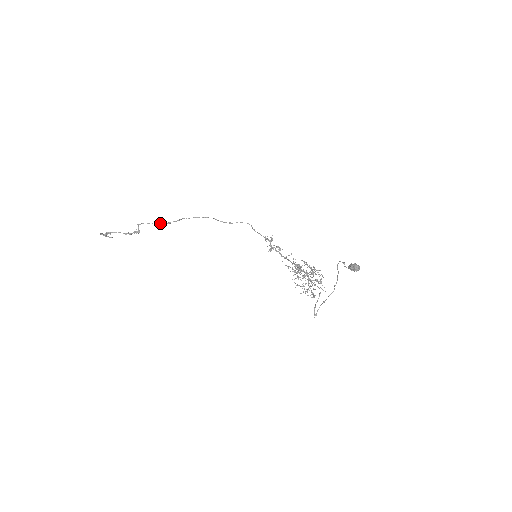
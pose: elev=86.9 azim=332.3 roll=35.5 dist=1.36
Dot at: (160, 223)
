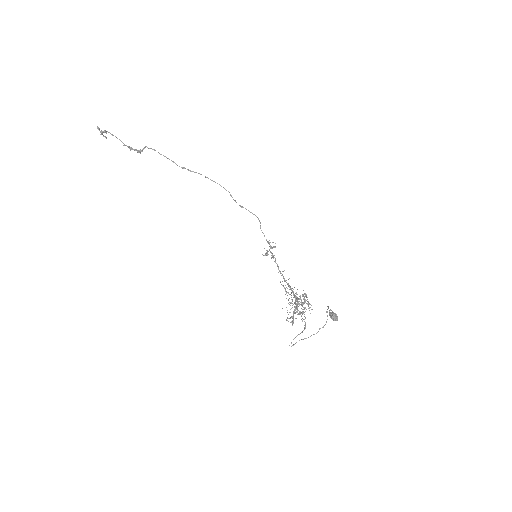
Dot at: (173, 162)
